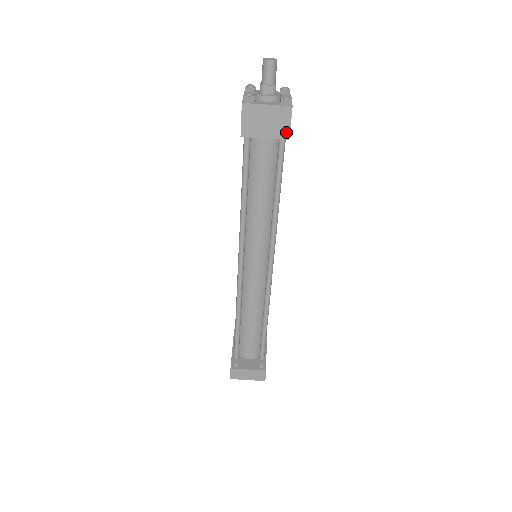
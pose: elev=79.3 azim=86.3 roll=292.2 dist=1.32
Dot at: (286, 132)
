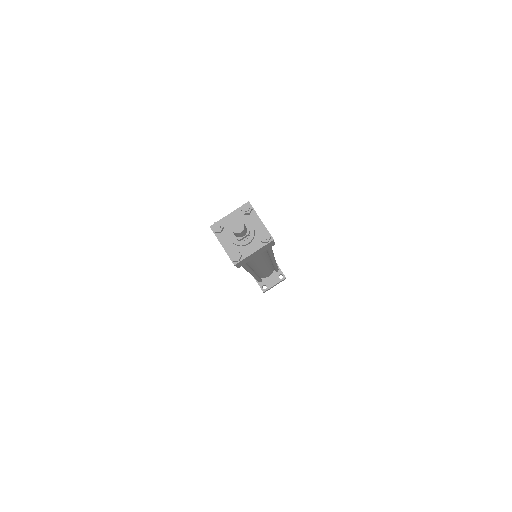
Dot at: (272, 245)
